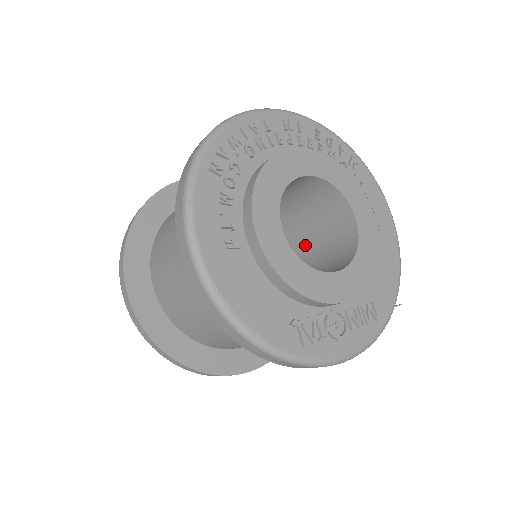
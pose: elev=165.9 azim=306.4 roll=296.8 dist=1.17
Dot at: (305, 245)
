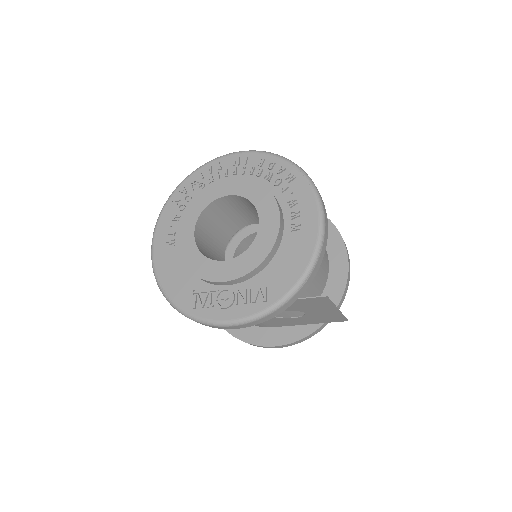
Dot at: occluded
